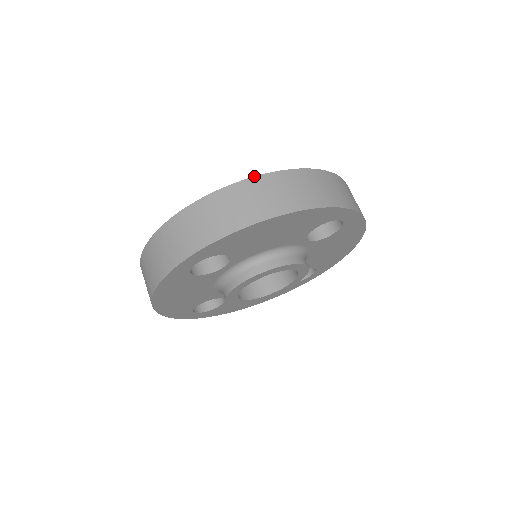
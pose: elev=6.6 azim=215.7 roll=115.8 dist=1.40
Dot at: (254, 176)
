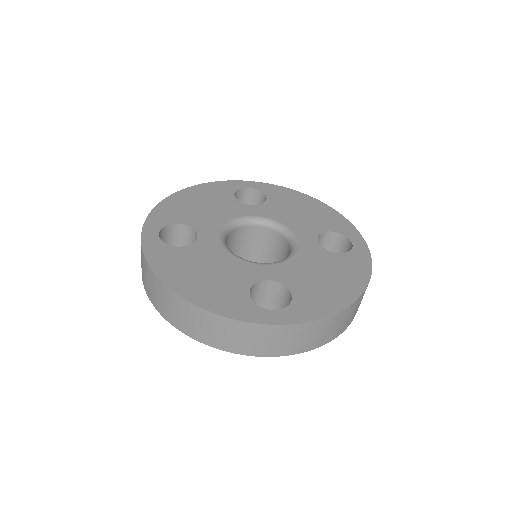
Dot at: (356, 300)
